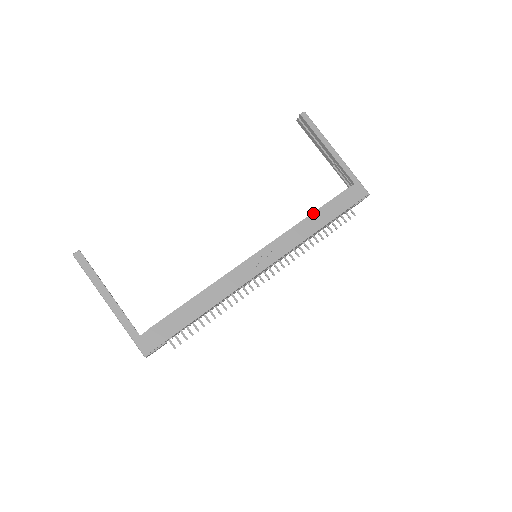
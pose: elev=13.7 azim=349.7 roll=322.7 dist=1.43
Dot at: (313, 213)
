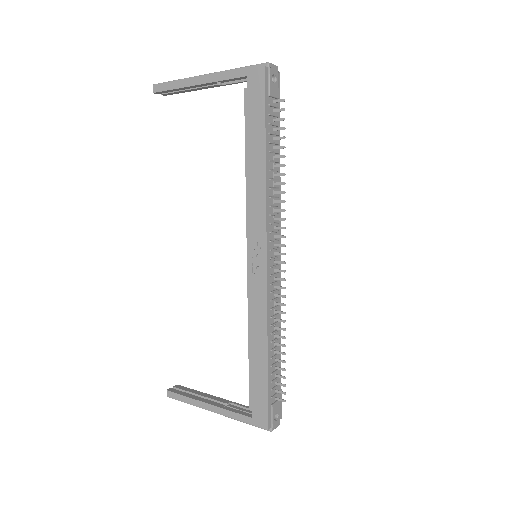
Dot at: (246, 161)
